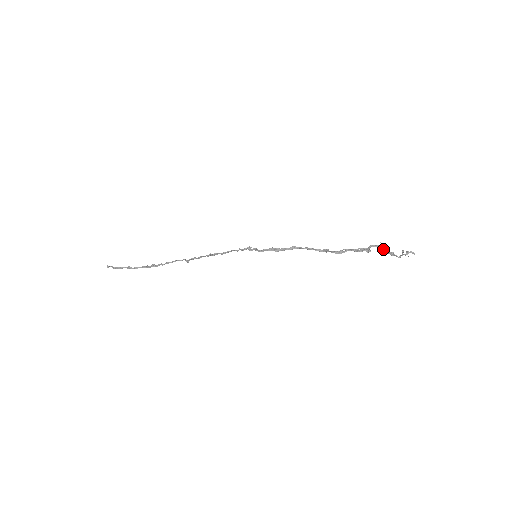
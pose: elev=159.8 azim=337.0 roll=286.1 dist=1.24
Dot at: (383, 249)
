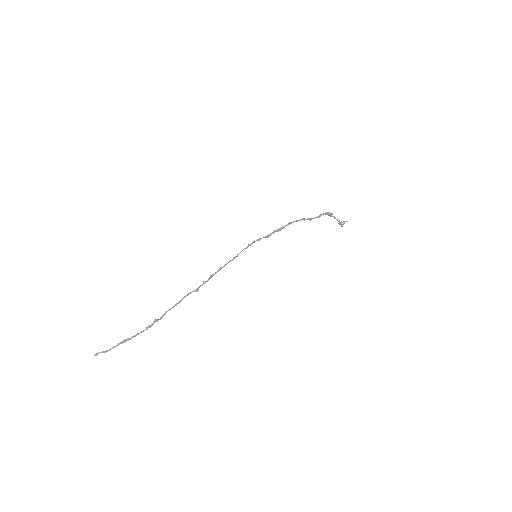
Dot at: (335, 217)
